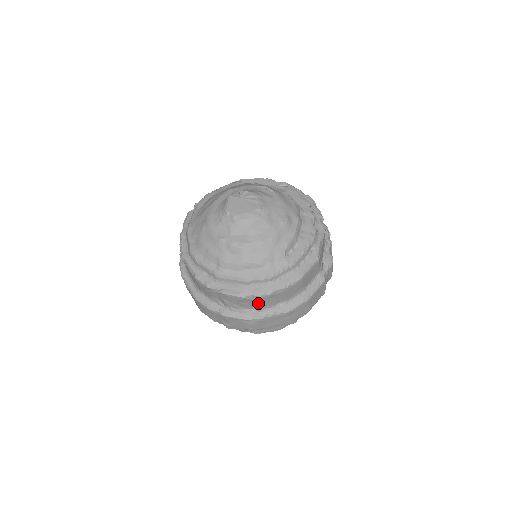
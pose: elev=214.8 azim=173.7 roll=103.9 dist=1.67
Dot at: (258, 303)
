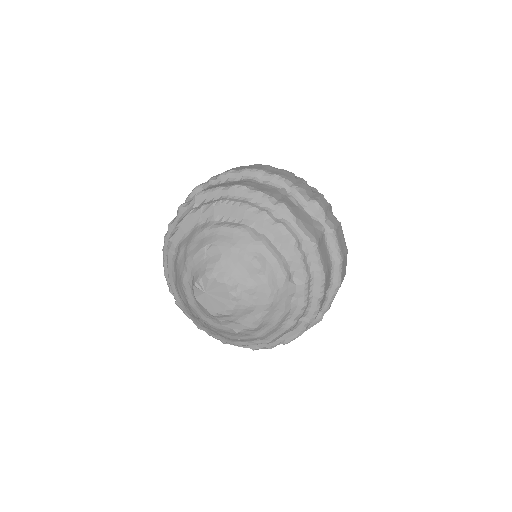
Dot at: occluded
